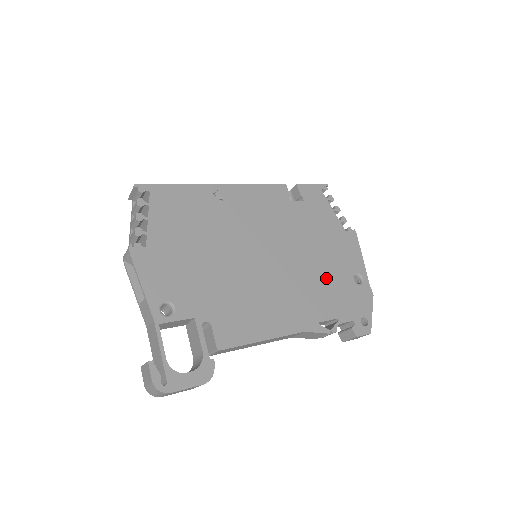
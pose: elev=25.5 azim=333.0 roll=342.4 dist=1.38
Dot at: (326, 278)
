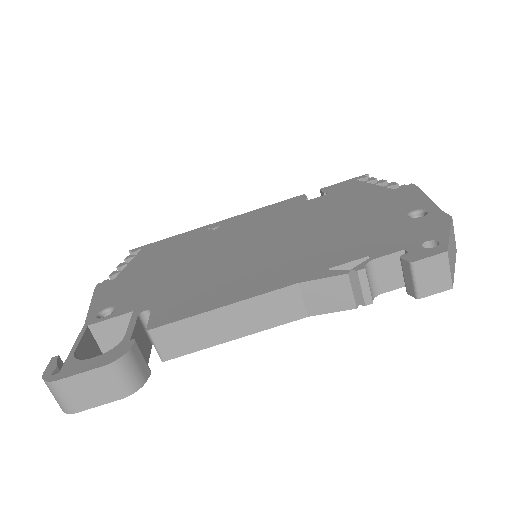
Dot at: (351, 230)
